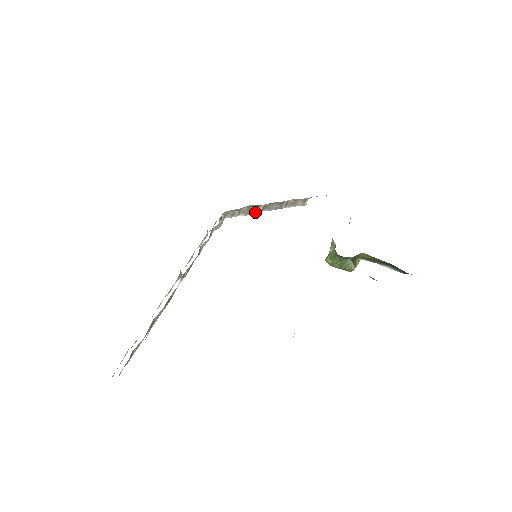
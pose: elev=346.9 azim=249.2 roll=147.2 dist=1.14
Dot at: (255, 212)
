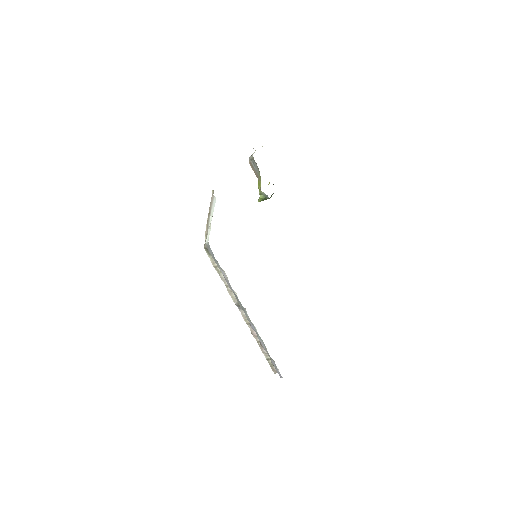
Dot at: occluded
